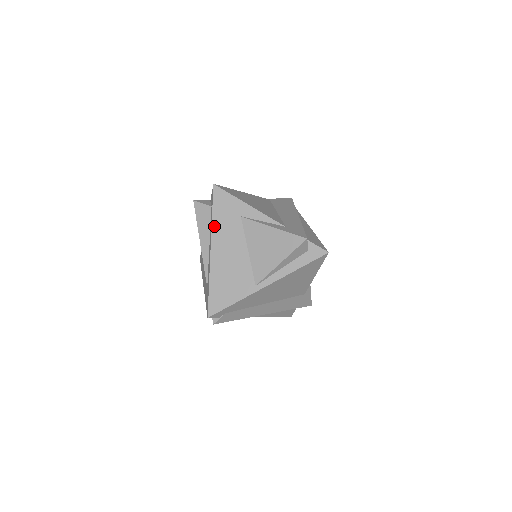
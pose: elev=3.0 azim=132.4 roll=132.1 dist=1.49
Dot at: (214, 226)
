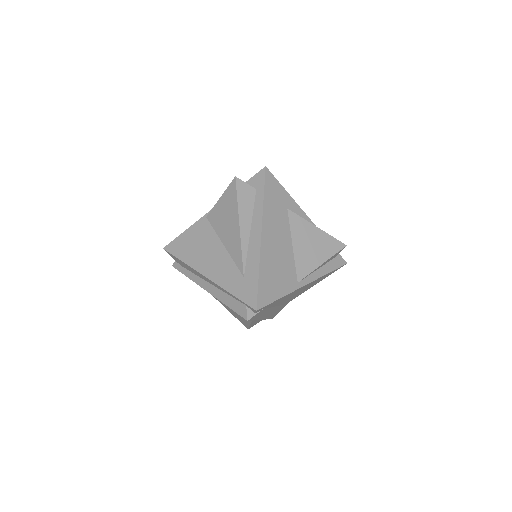
Dot at: (265, 210)
